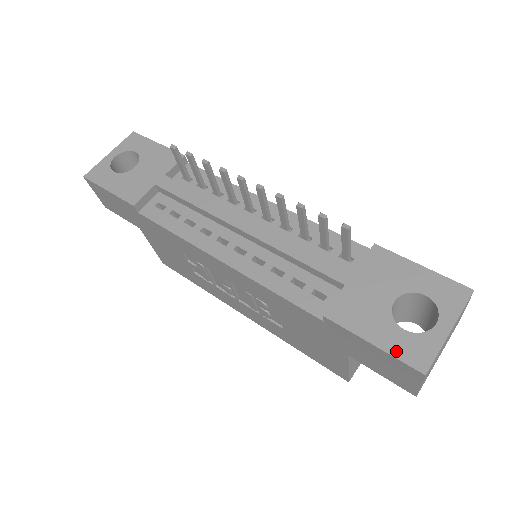
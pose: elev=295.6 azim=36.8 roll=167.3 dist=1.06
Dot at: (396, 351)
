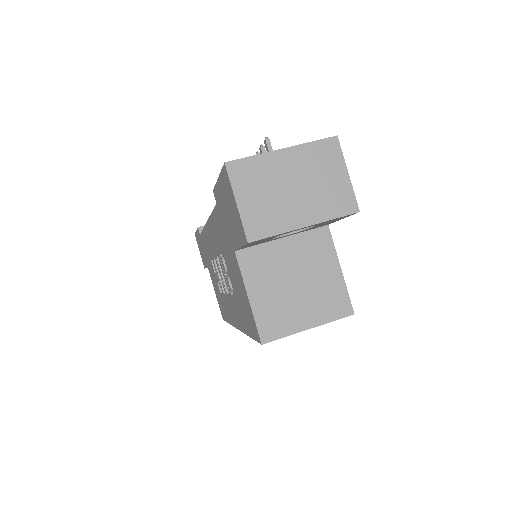
Dot at: occluded
